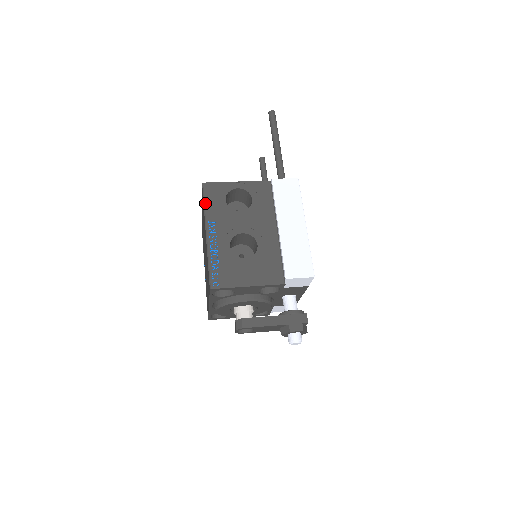
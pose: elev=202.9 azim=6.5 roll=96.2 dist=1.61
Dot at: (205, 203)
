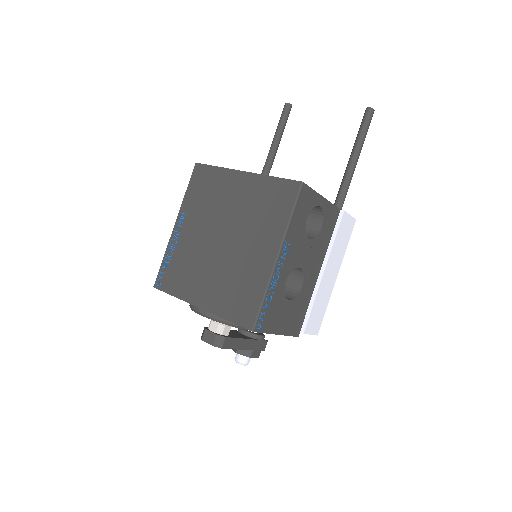
Dot at: (293, 213)
